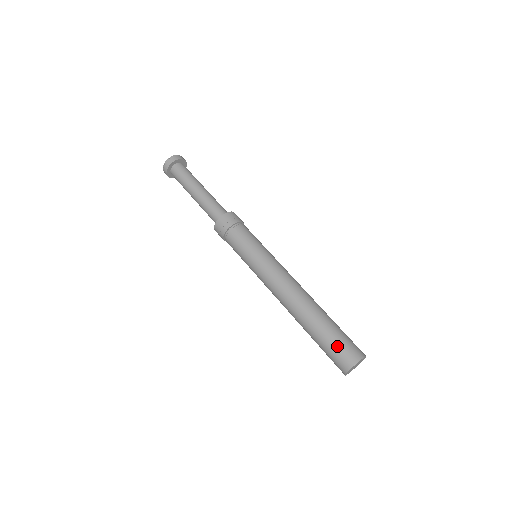
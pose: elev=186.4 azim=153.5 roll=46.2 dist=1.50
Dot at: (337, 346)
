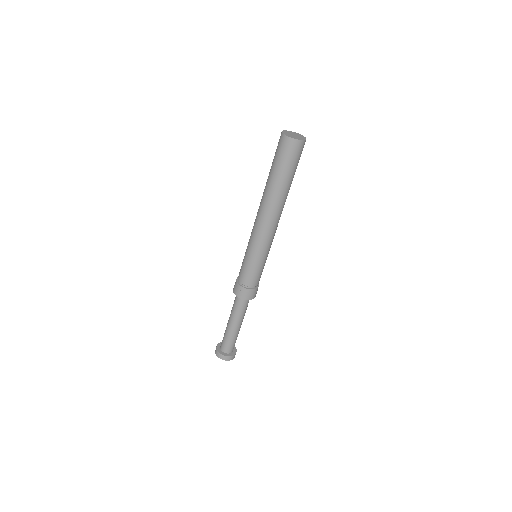
Dot at: (275, 152)
